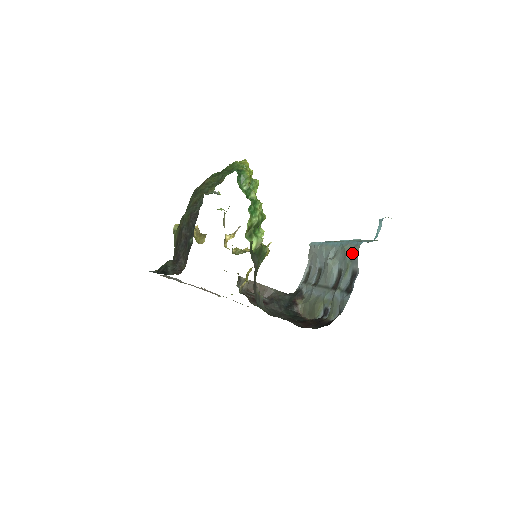
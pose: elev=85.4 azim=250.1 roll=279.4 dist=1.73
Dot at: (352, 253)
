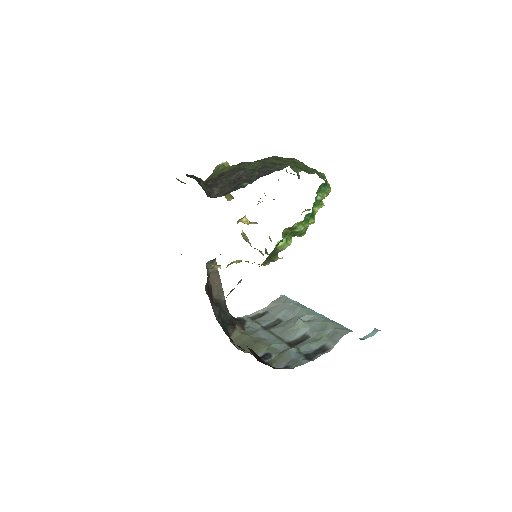
Dot at: (336, 331)
